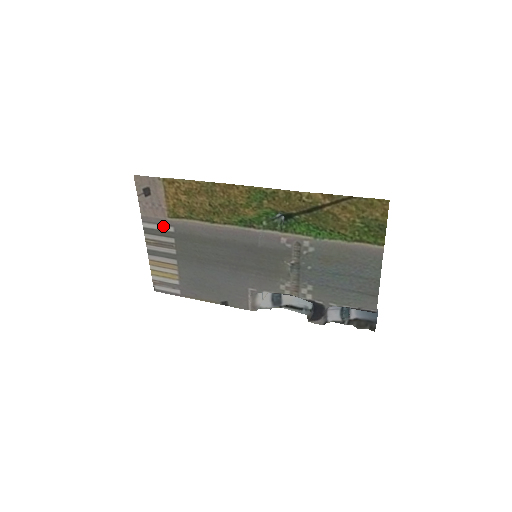
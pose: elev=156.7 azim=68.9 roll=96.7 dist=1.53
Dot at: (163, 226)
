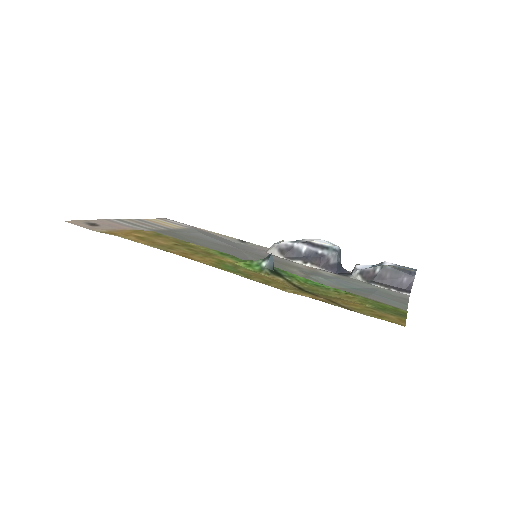
Dot at: (135, 227)
